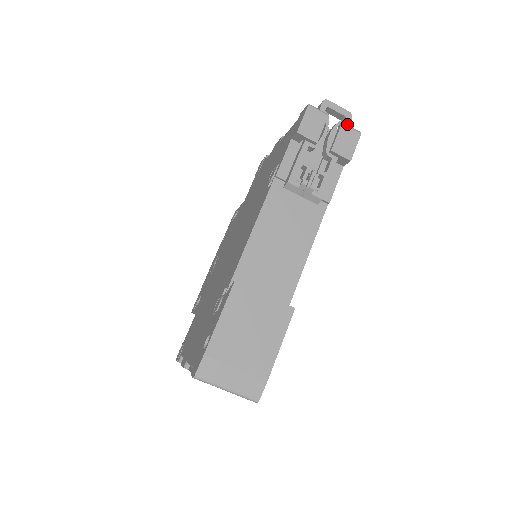
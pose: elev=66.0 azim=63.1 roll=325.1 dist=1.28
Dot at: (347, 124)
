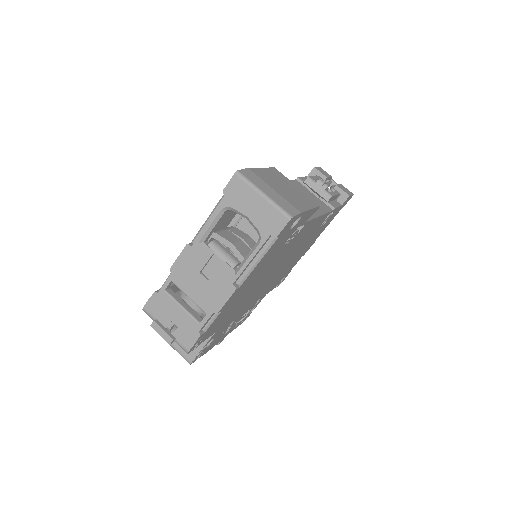
Dot at: occluded
